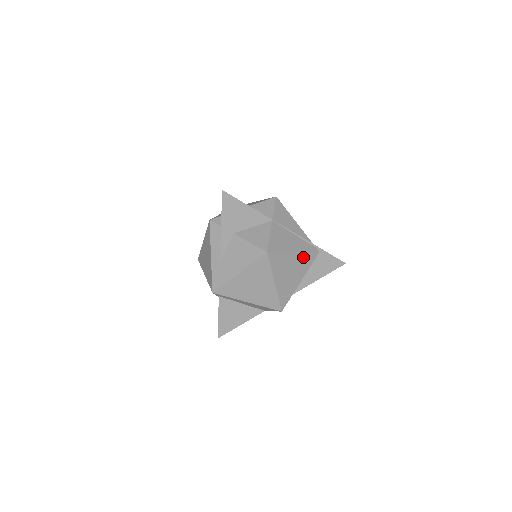
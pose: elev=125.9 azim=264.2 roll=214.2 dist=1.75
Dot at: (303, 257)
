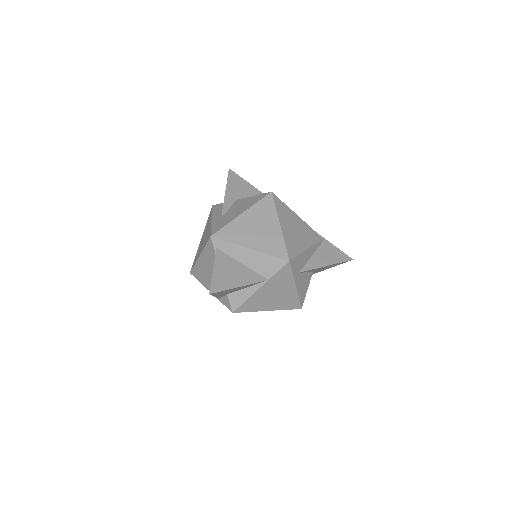
Dot at: (307, 228)
